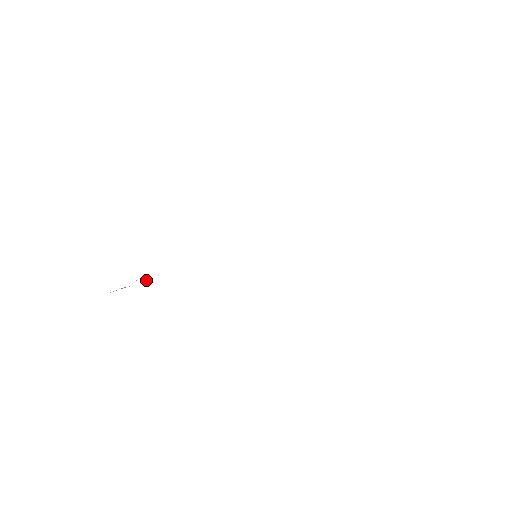
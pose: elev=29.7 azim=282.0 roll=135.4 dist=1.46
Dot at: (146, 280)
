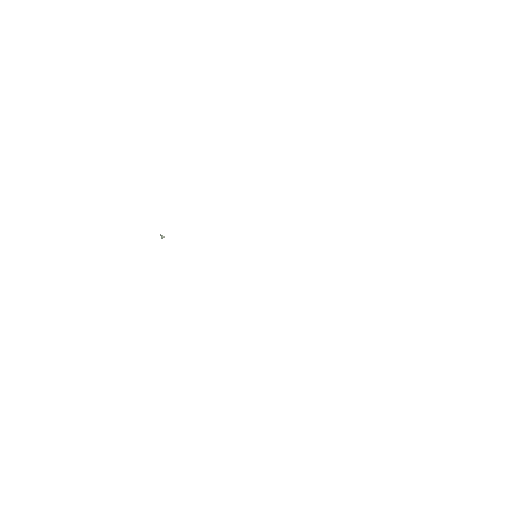
Dot at: occluded
